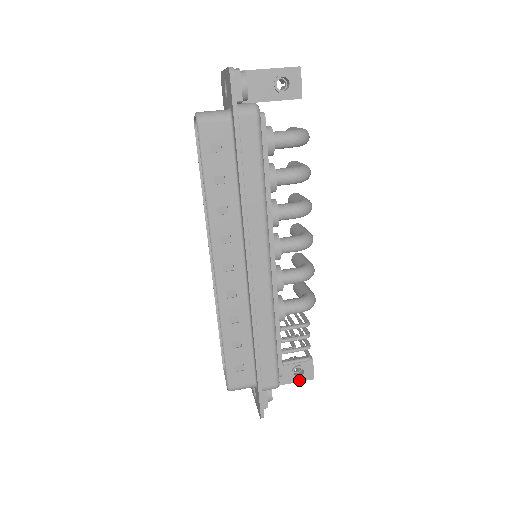
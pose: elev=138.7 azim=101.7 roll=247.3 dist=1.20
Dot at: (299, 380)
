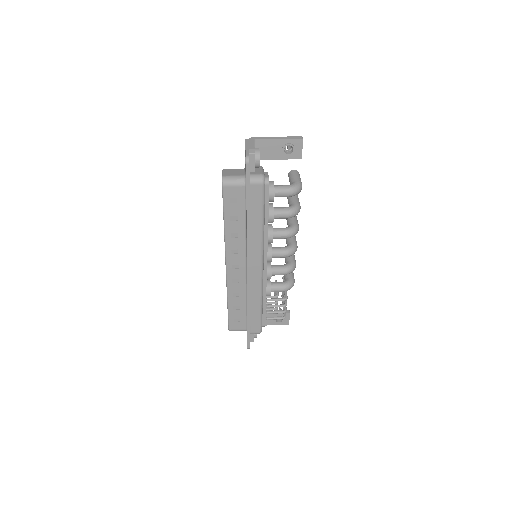
Dot at: (279, 324)
